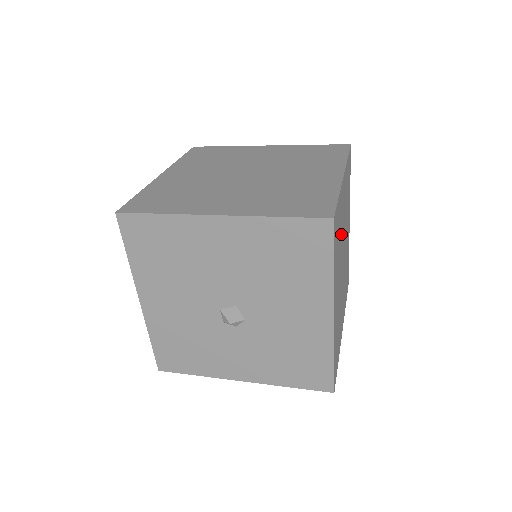
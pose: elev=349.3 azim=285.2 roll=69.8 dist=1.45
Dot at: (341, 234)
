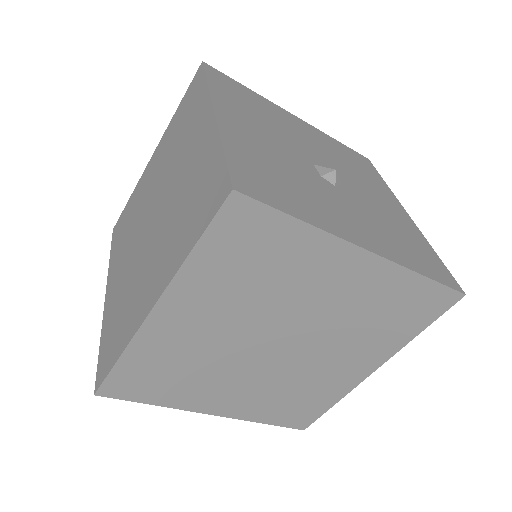
Dot at: occluded
